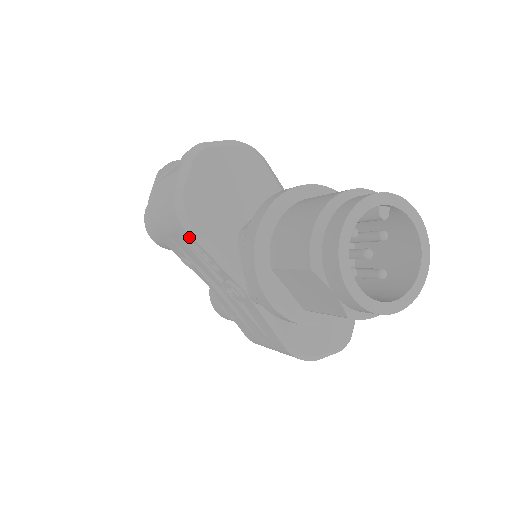
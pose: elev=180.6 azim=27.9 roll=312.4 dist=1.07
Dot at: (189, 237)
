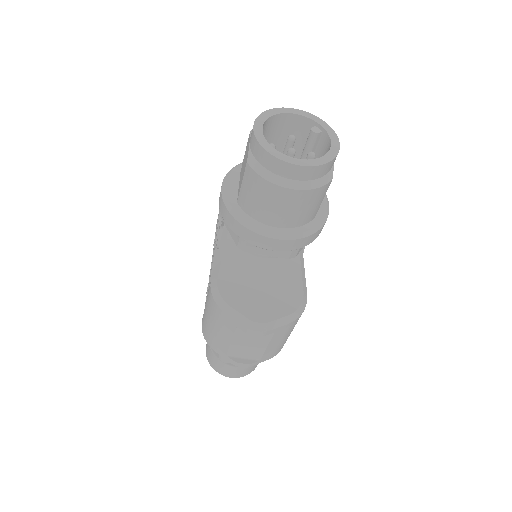
Dot at: occluded
